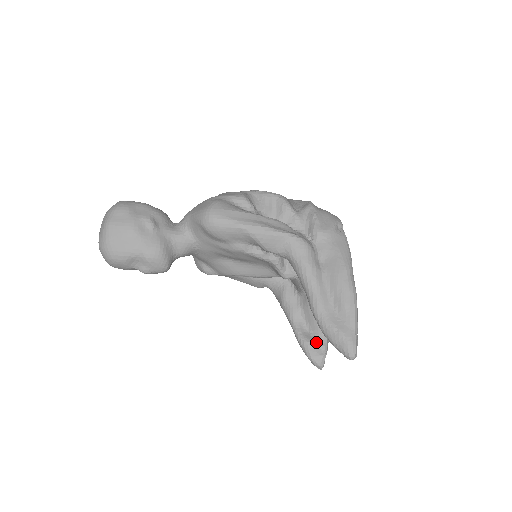
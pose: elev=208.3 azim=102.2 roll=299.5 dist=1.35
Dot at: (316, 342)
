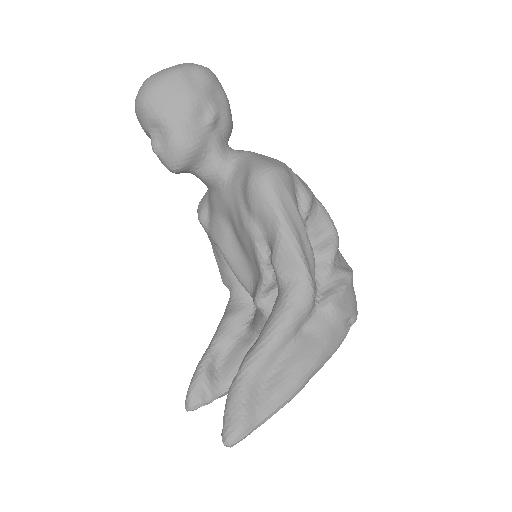
Dot at: (212, 385)
